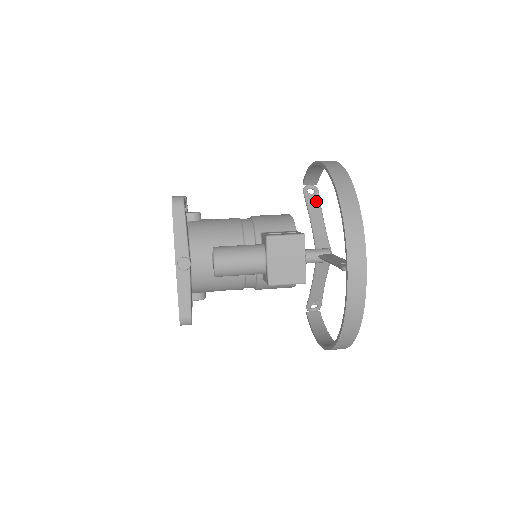
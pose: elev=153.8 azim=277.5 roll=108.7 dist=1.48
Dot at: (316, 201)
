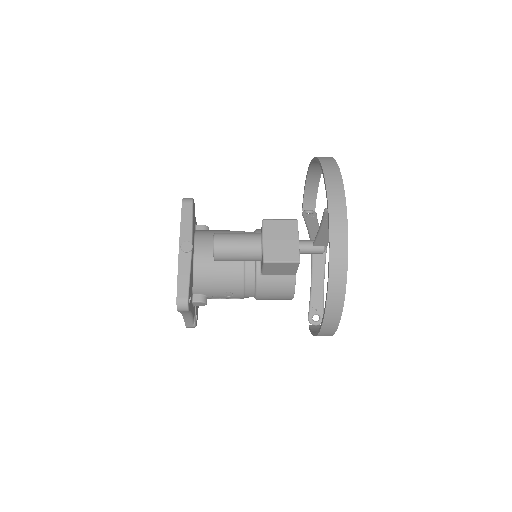
Dot at: (313, 218)
